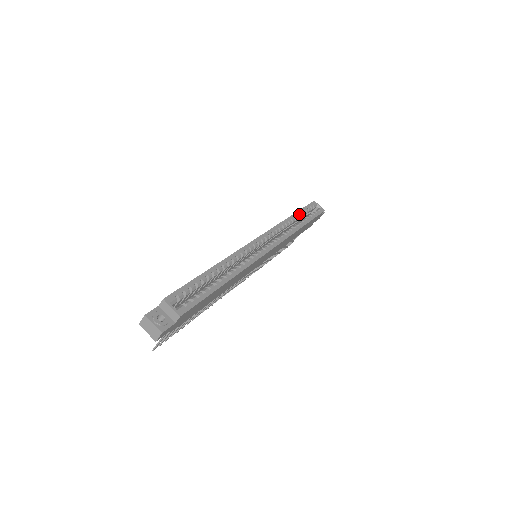
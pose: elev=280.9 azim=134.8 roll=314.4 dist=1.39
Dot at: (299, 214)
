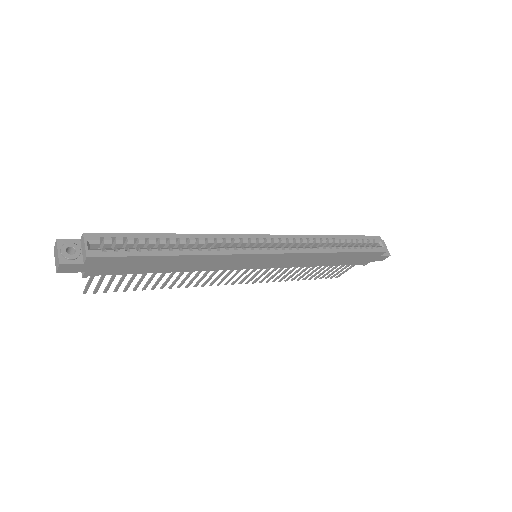
Dot at: (344, 239)
